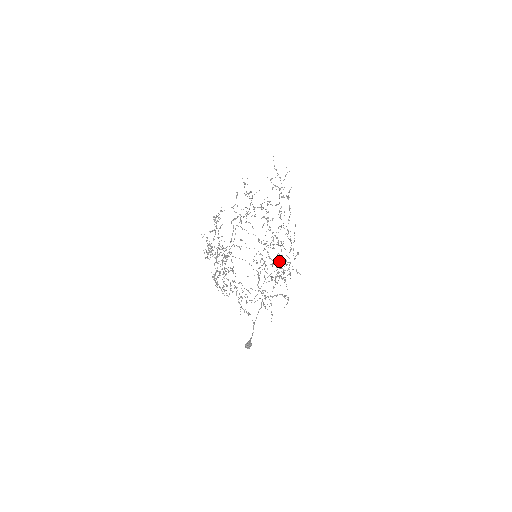
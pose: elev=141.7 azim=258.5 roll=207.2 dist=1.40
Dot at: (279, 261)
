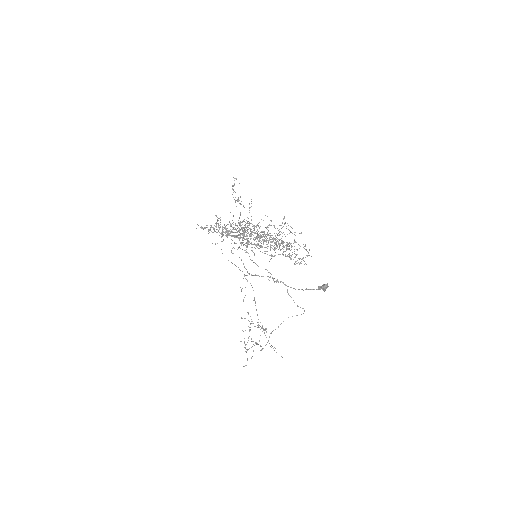
Dot at: (279, 235)
